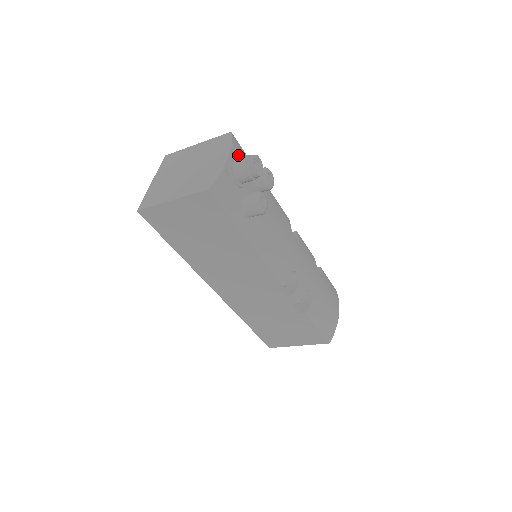
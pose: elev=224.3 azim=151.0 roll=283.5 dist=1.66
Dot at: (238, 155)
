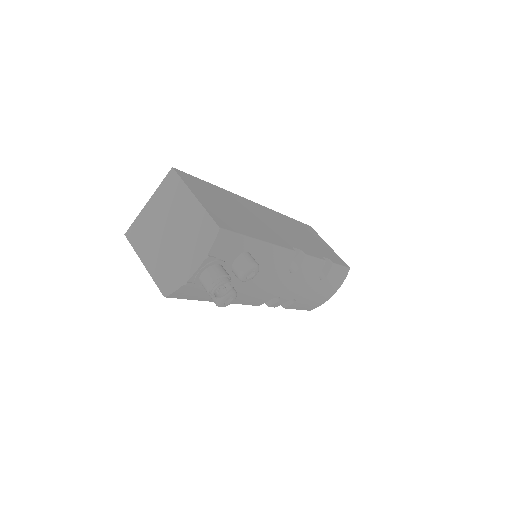
Dot at: (214, 261)
